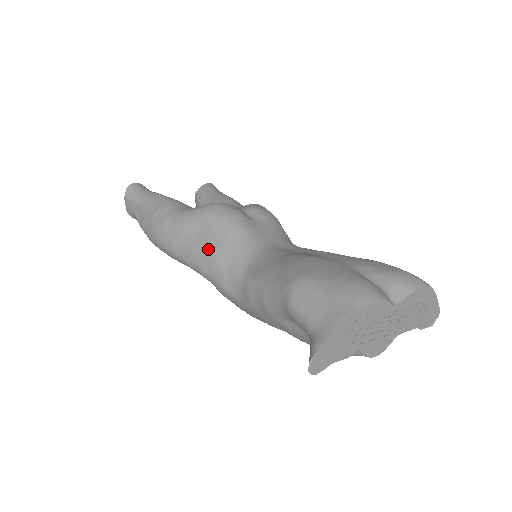
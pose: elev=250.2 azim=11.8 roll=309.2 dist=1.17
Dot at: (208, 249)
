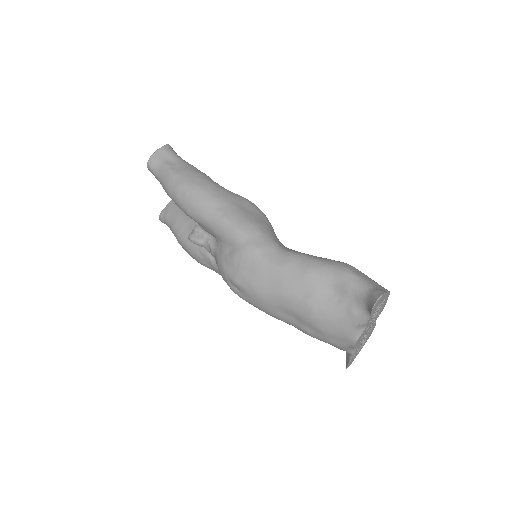
Dot at: (254, 220)
